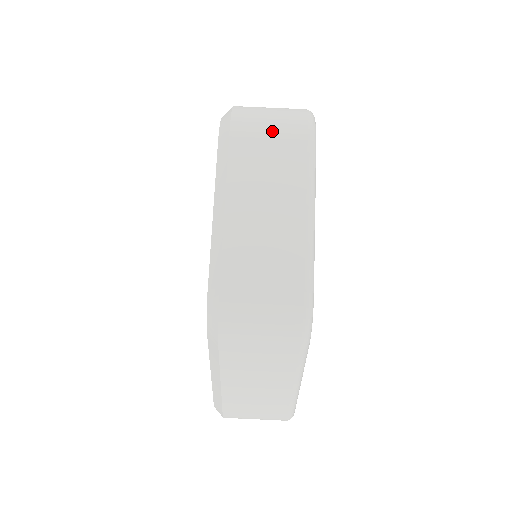
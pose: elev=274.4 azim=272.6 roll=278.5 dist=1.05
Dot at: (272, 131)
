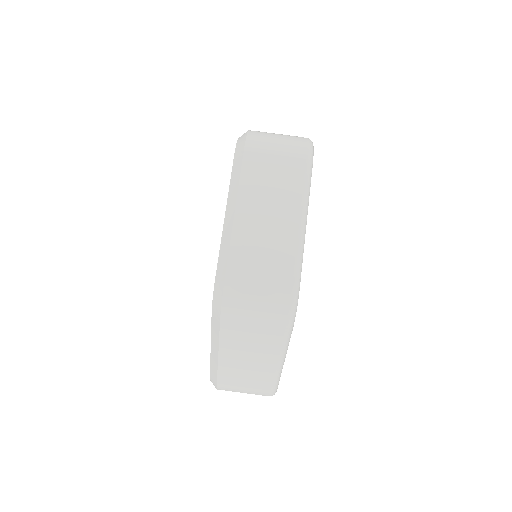
Dot at: (278, 154)
